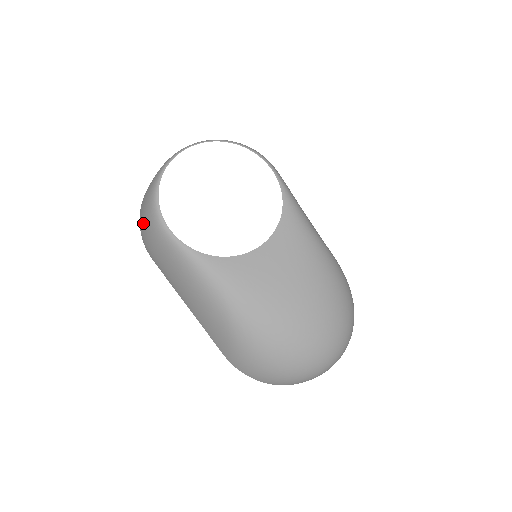
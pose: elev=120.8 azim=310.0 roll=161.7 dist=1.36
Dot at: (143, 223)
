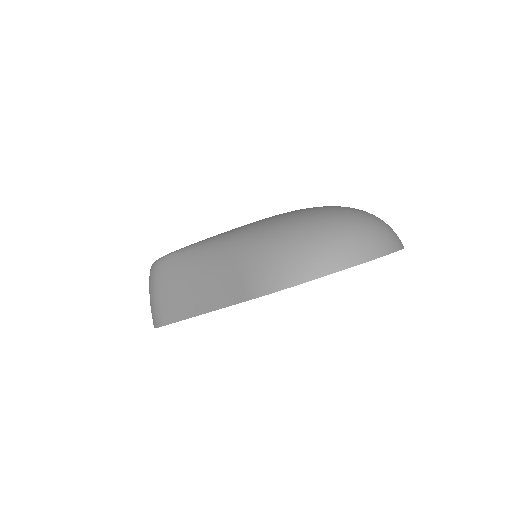
Dot at: (150, 301)
